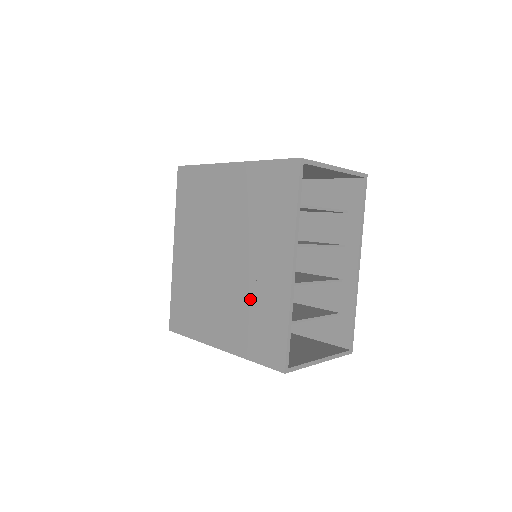
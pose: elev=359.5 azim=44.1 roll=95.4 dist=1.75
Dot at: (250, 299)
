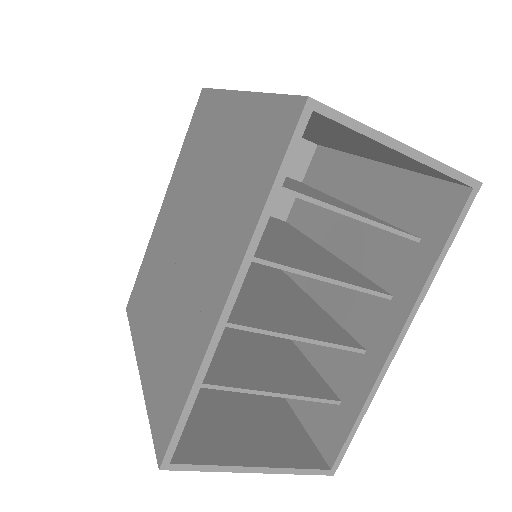
Dot at: (178, 320)
